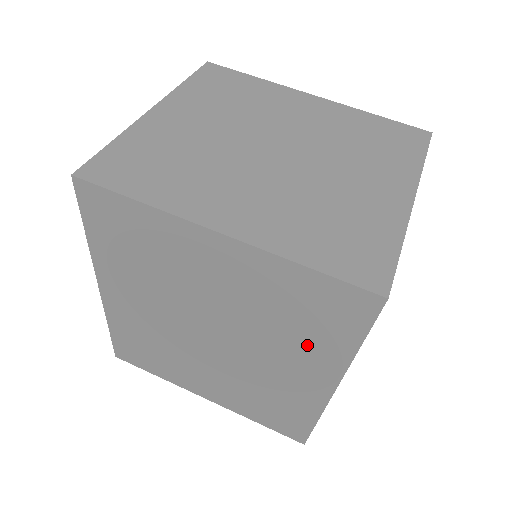
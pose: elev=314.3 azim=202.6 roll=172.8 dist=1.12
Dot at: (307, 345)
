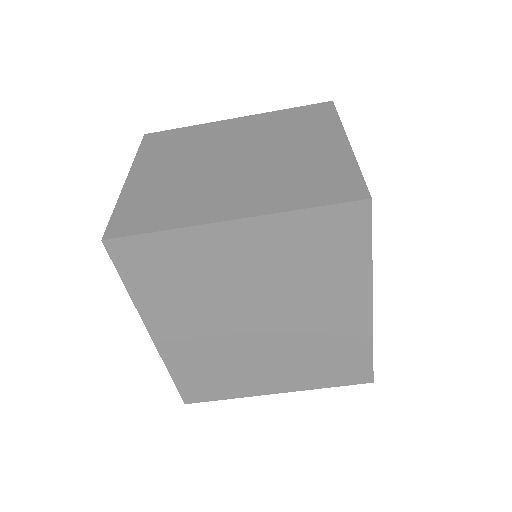
Dot at: (334, 278)
